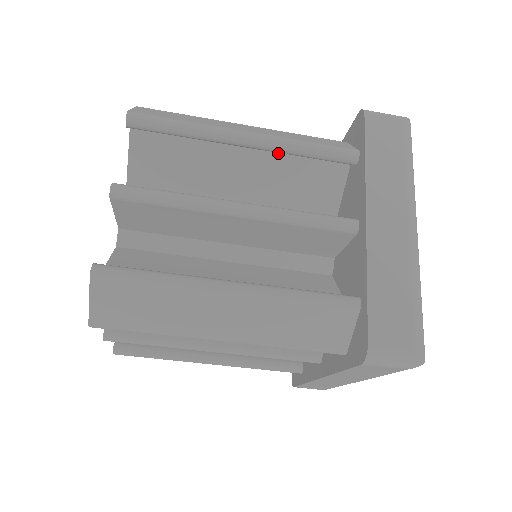
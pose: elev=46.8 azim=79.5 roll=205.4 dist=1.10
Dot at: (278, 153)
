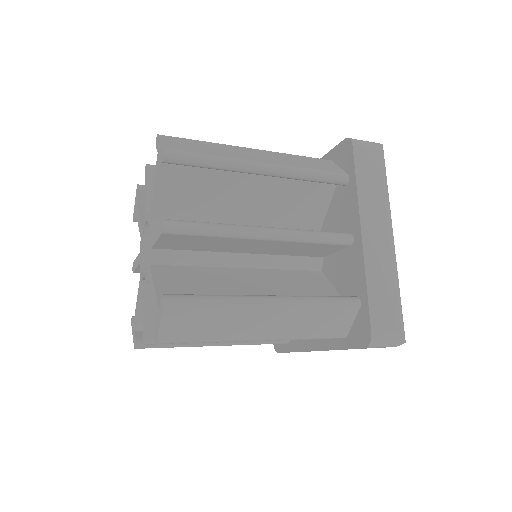
Dot at: occluded
